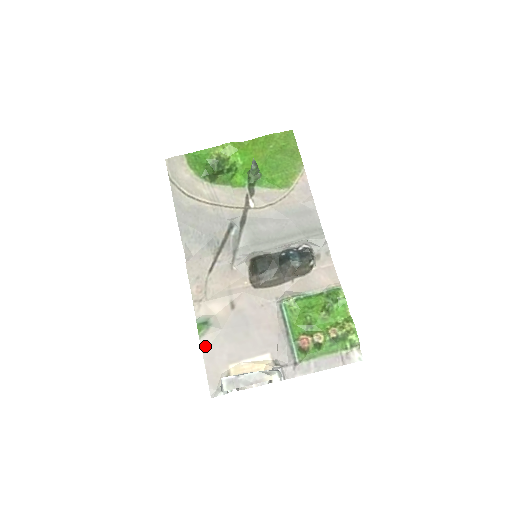
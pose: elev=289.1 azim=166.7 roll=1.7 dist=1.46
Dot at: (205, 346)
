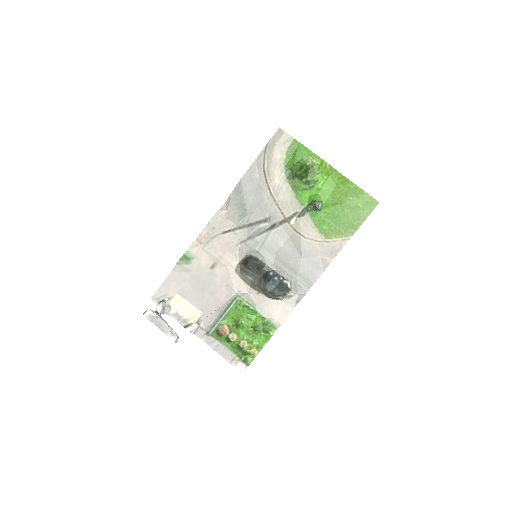
Dot at: (176, 270)
